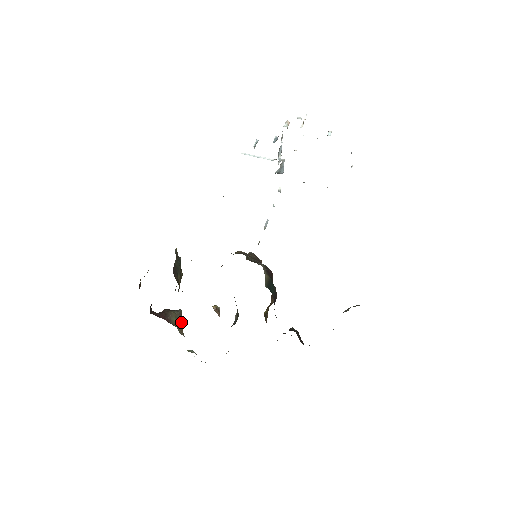
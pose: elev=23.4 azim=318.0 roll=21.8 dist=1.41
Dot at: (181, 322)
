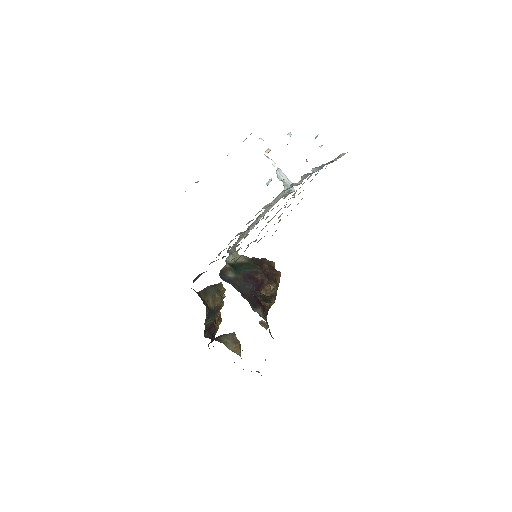
Dot at: (234, 342)
